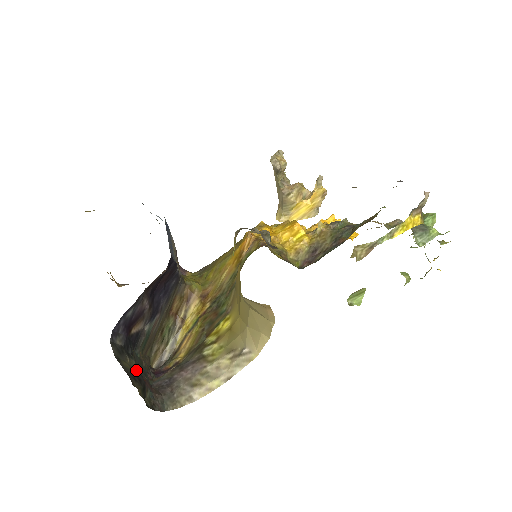
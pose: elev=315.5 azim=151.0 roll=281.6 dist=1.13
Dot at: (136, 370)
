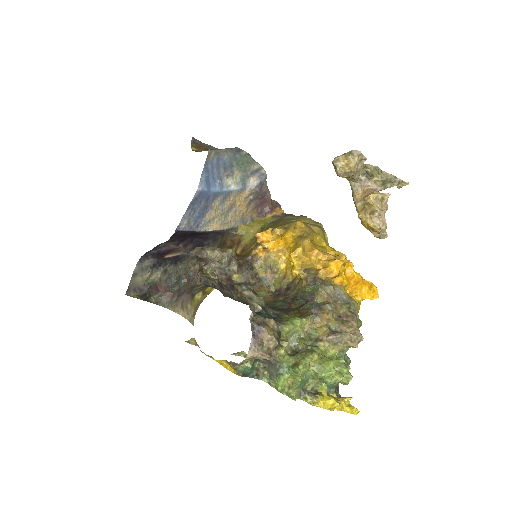
Dot at: (150, 282)
